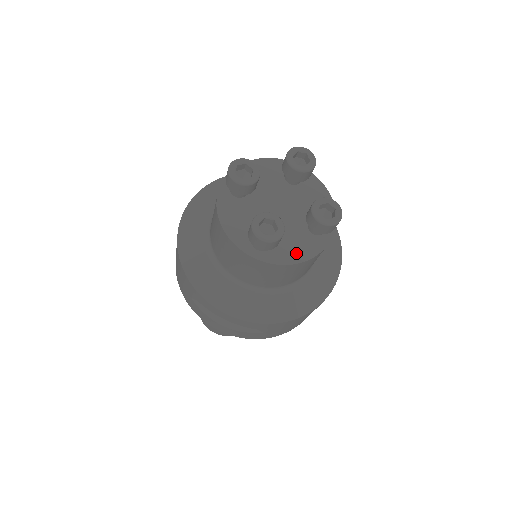
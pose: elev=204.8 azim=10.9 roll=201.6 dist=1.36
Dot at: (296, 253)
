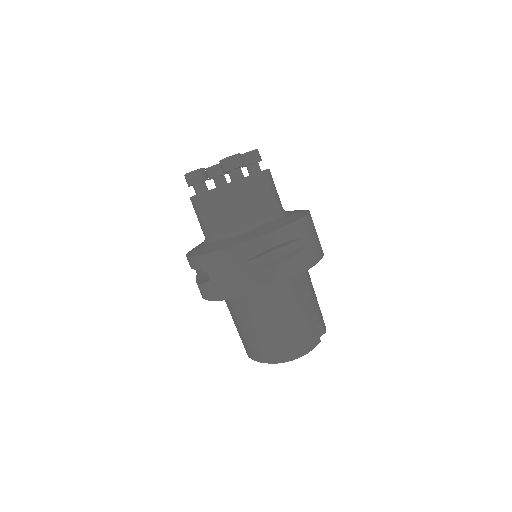
Dot at: occluded
